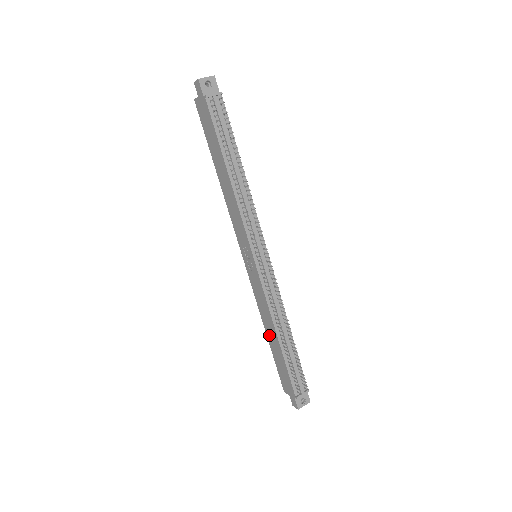
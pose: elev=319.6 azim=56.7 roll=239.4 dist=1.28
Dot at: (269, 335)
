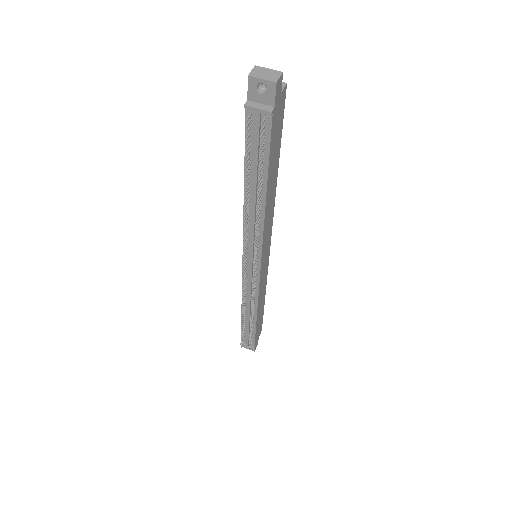
Dot at: occluded
